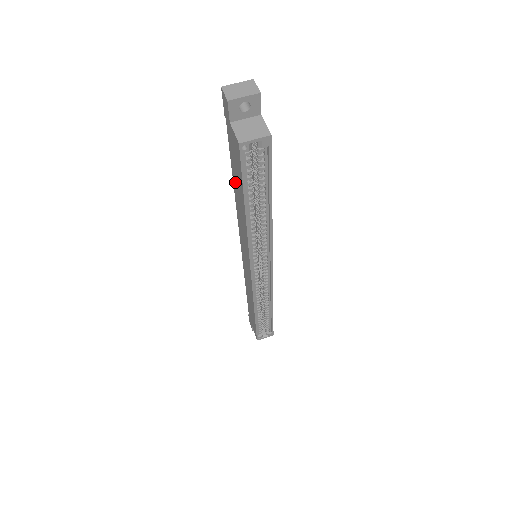
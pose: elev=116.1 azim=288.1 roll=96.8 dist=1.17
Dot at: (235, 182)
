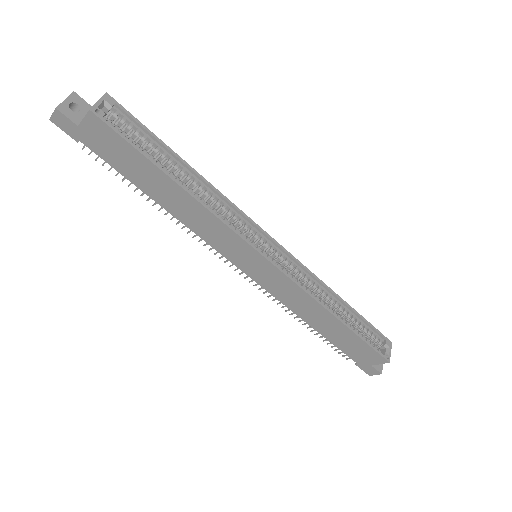
Dot at: (147, 187)
